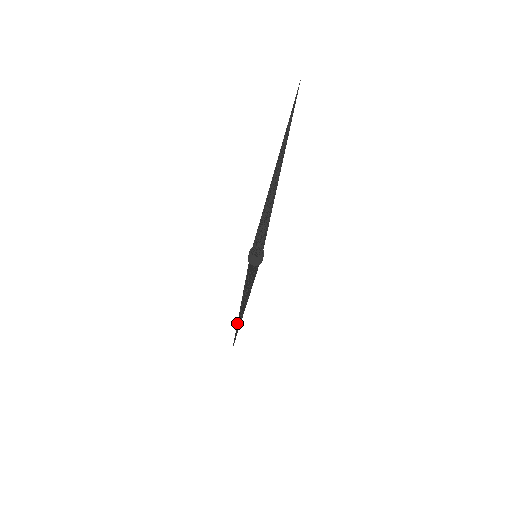
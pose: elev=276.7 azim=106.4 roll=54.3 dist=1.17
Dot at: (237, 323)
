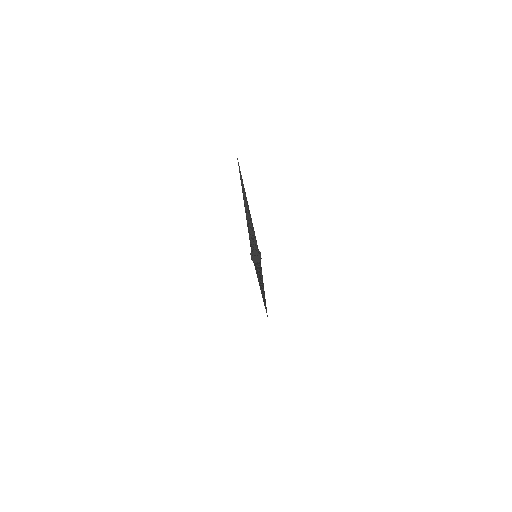
Dot at: (263, 301)
